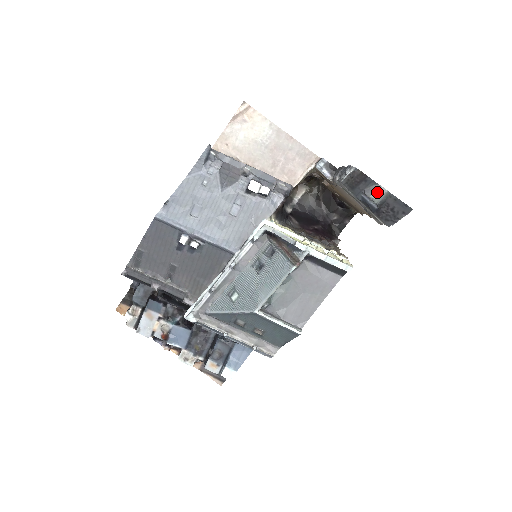
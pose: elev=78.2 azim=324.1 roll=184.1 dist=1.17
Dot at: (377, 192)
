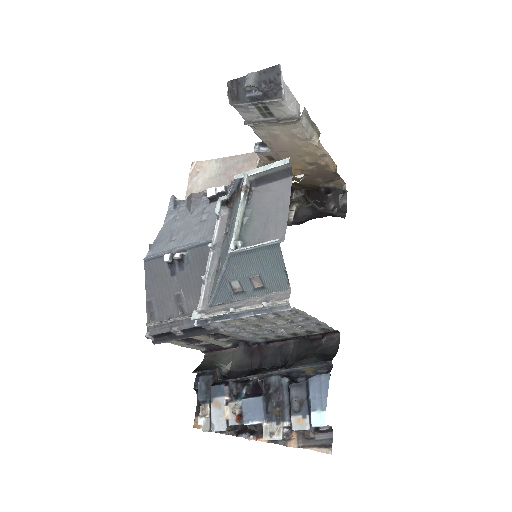
Dot at: (247, 79)
